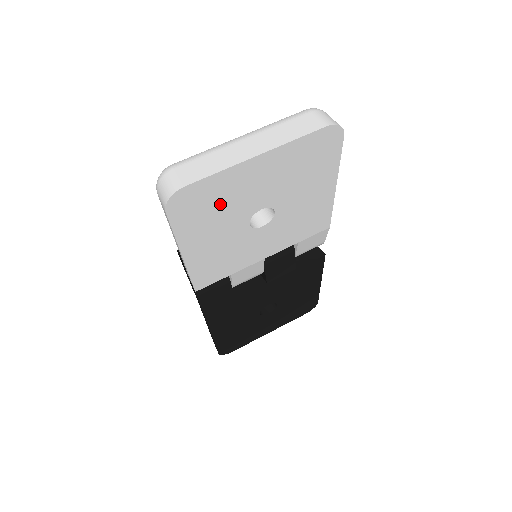
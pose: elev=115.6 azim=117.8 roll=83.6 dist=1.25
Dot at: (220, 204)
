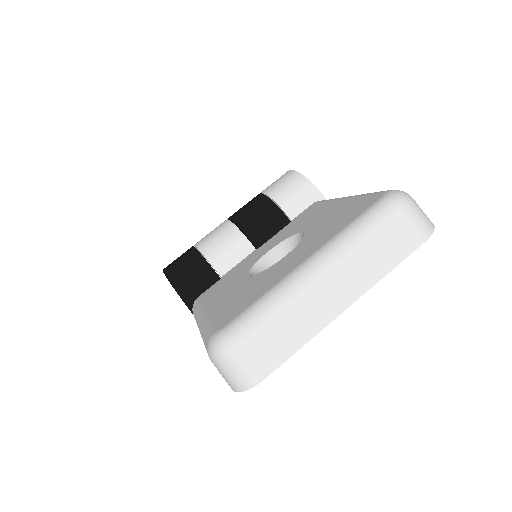
Dot at: occluded
